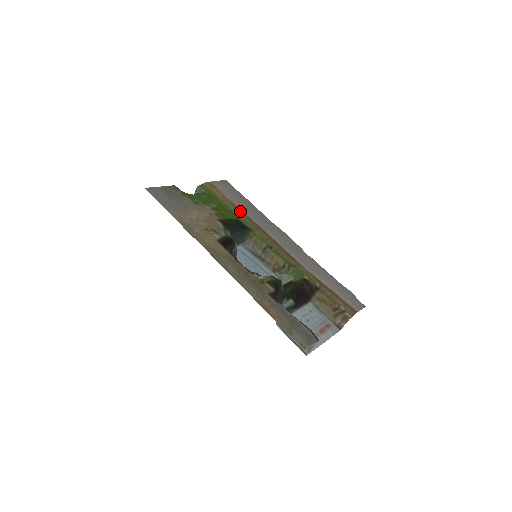
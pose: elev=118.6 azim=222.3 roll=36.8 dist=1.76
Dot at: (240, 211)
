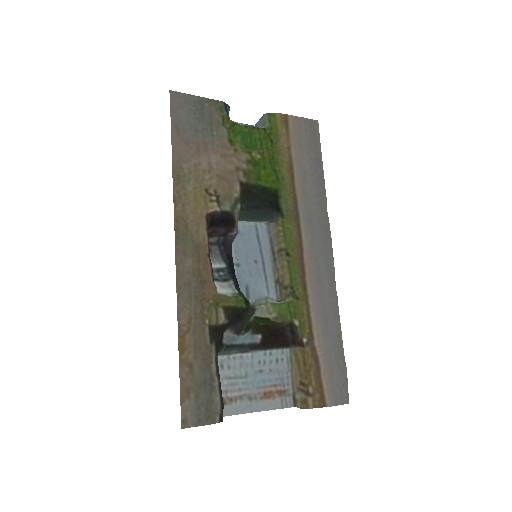
Dot at: (291, 180)
